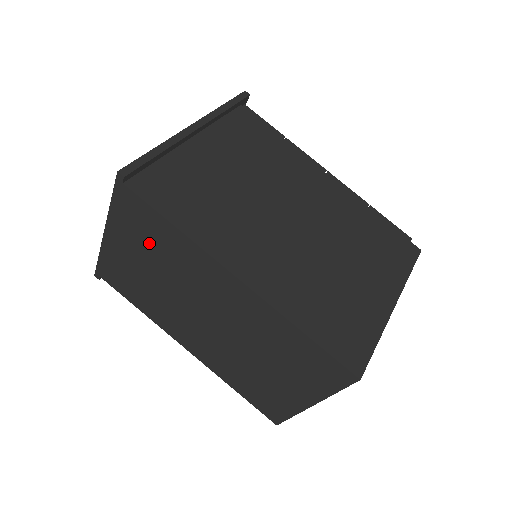
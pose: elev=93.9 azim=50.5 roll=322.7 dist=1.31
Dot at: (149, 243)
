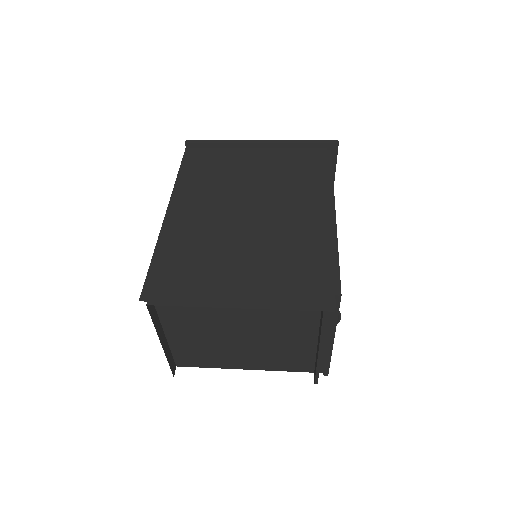
Dot at: occluded
